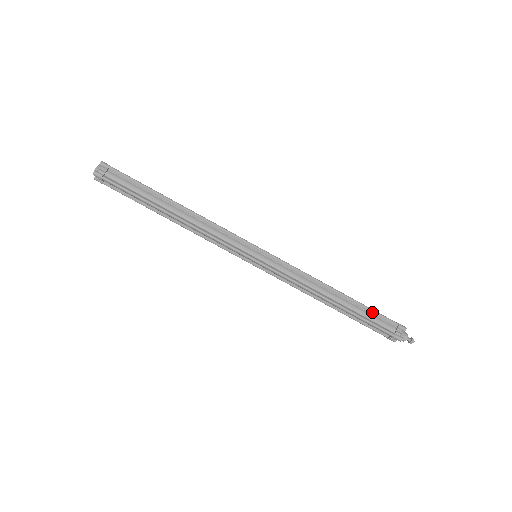
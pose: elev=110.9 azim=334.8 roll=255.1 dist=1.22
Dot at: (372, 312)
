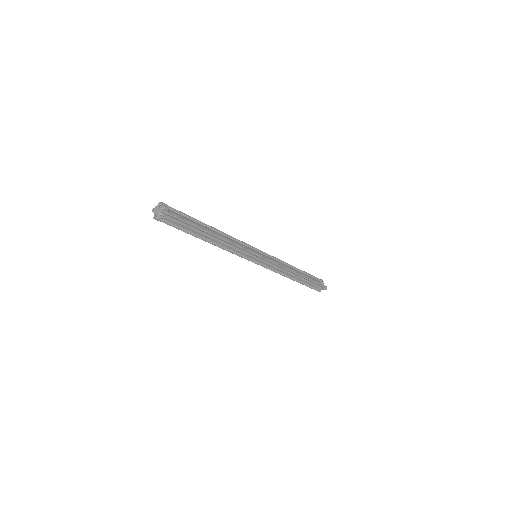
Dot at: (310, 275)
